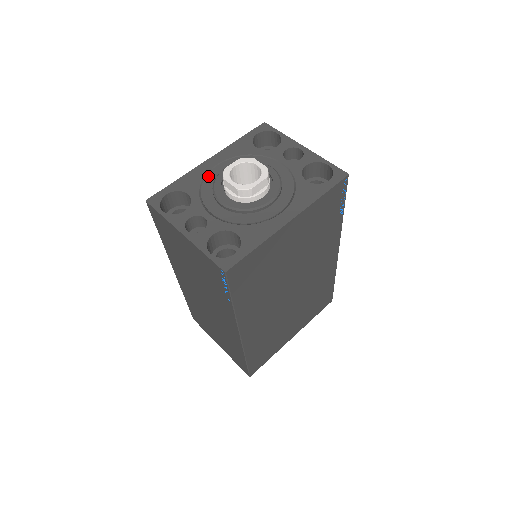
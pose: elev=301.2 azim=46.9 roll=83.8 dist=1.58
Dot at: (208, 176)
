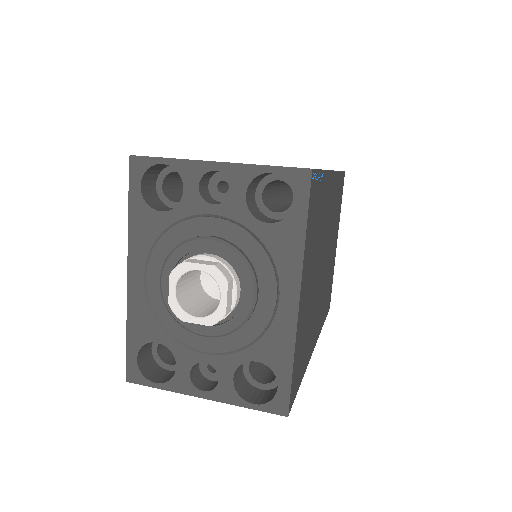
Dot at: (152, 302)
